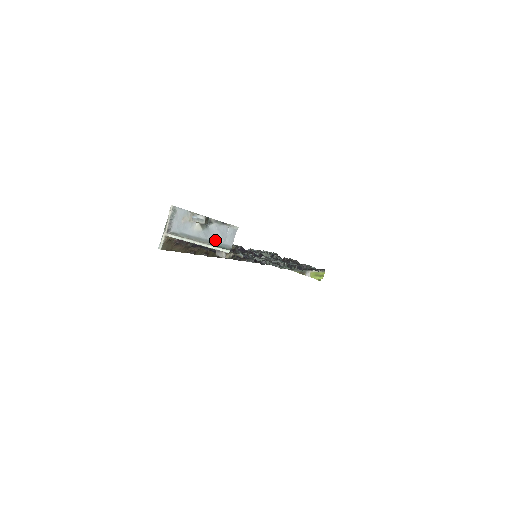
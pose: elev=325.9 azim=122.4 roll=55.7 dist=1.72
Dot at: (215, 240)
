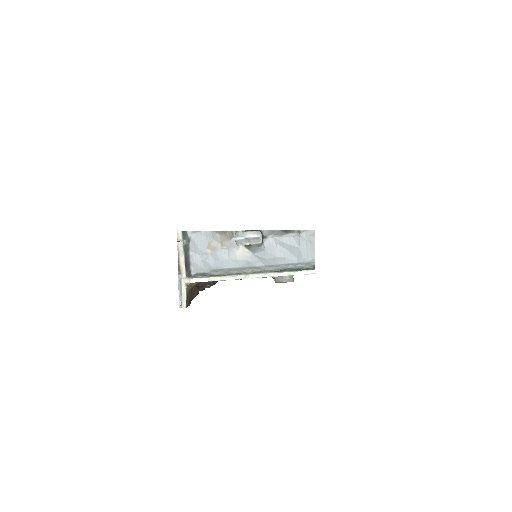
Dot at: (281, 262)
